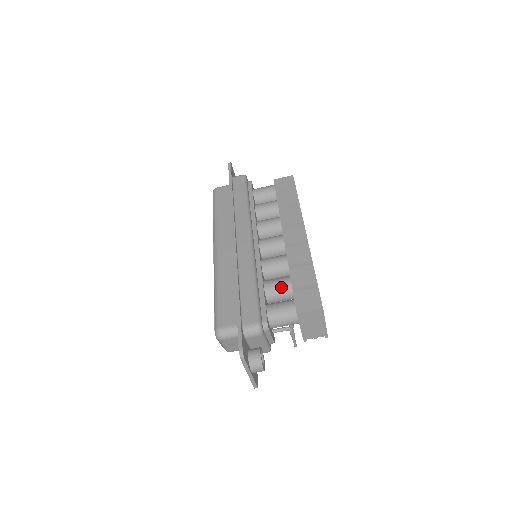
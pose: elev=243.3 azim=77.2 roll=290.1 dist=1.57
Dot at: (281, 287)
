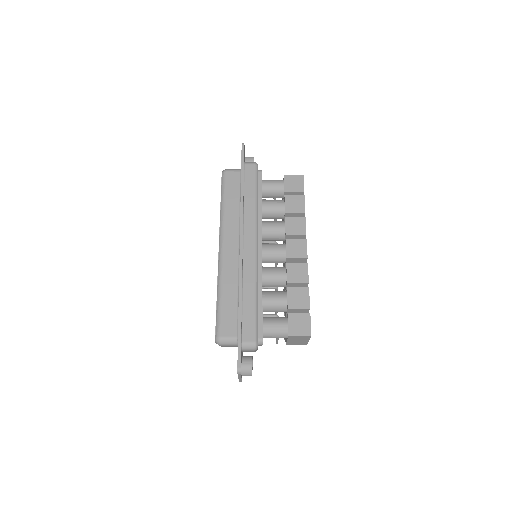
Dot at: (278, 303)
